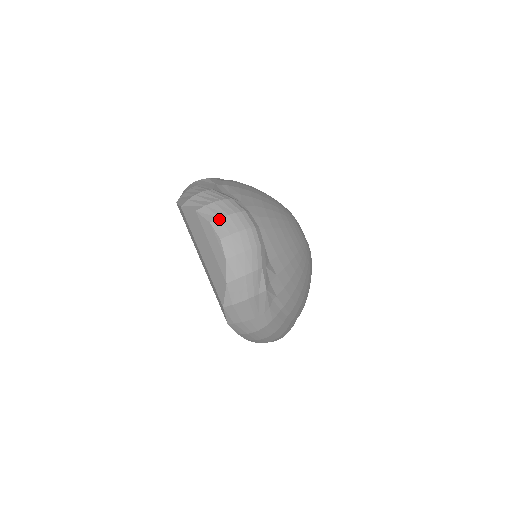
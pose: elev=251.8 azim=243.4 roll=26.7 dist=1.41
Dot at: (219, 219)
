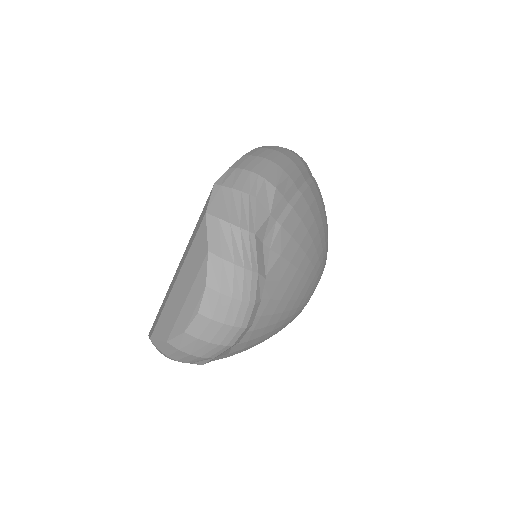
Dot at: (218, 293)
